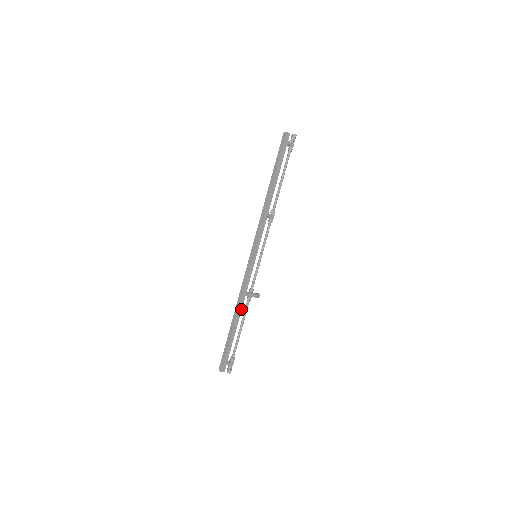
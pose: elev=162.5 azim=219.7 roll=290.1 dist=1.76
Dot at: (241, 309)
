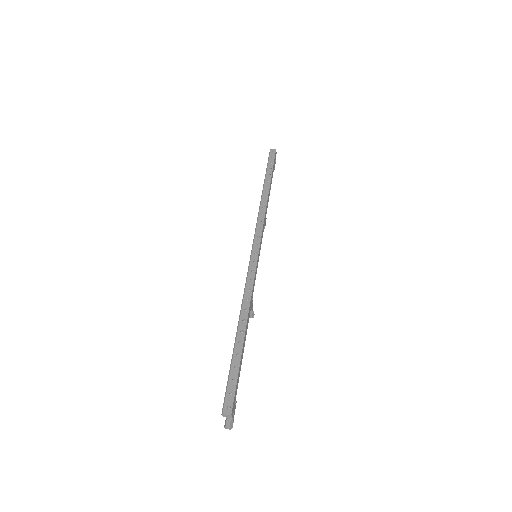
Dot at: (249, 316)
